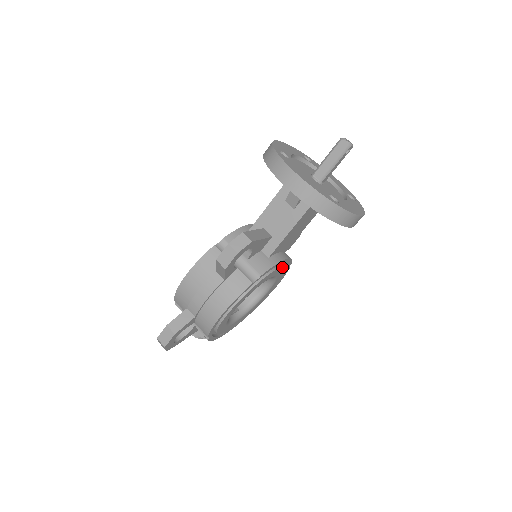
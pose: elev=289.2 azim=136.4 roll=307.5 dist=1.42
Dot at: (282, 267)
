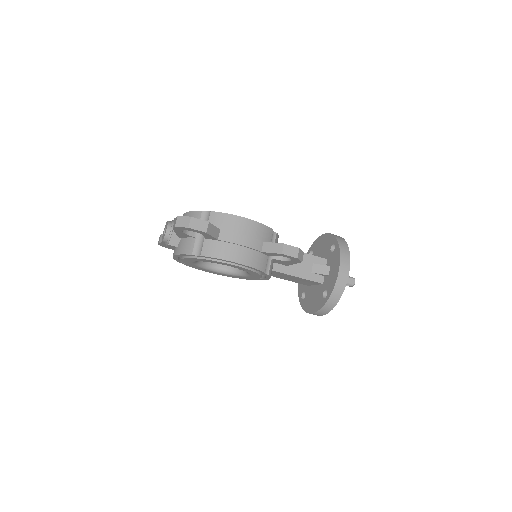
Dot at: occluded
